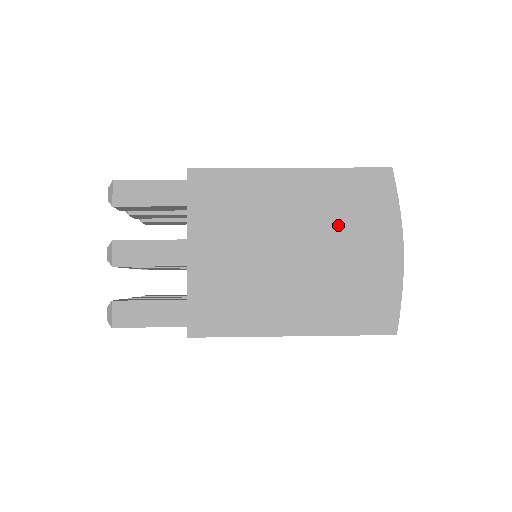
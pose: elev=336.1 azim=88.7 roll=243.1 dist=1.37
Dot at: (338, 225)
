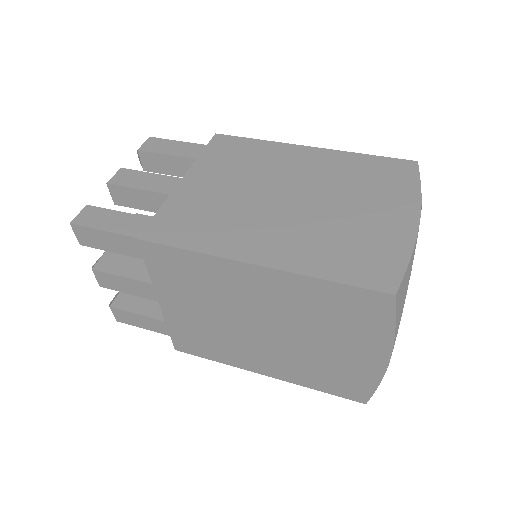
Dot at: (313, 324)
